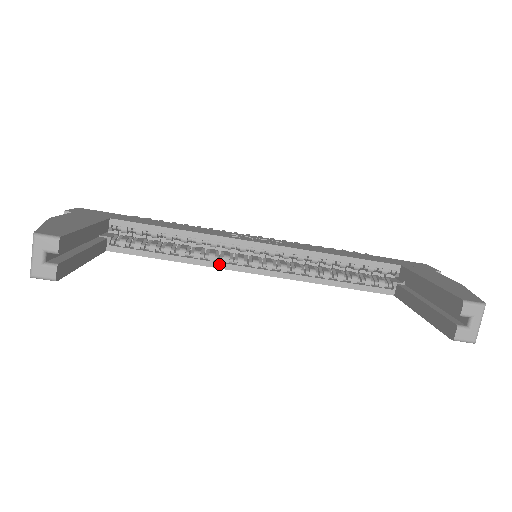
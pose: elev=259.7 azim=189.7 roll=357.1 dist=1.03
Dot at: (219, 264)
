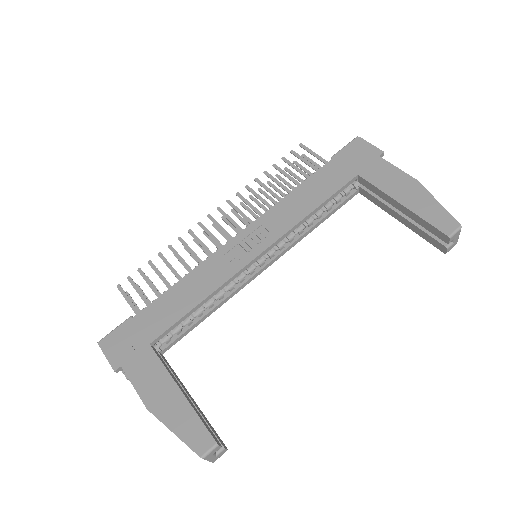
Dot at: (240, 288)
